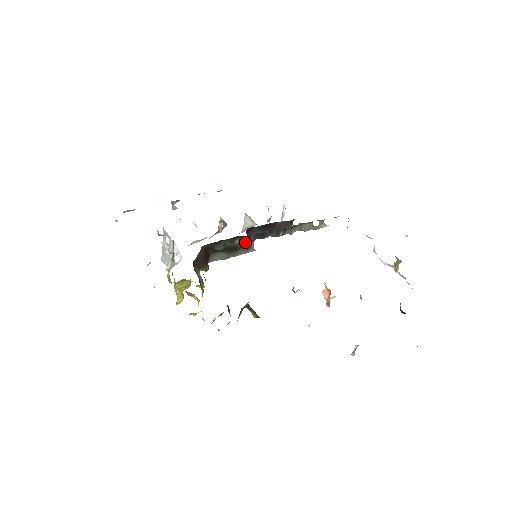
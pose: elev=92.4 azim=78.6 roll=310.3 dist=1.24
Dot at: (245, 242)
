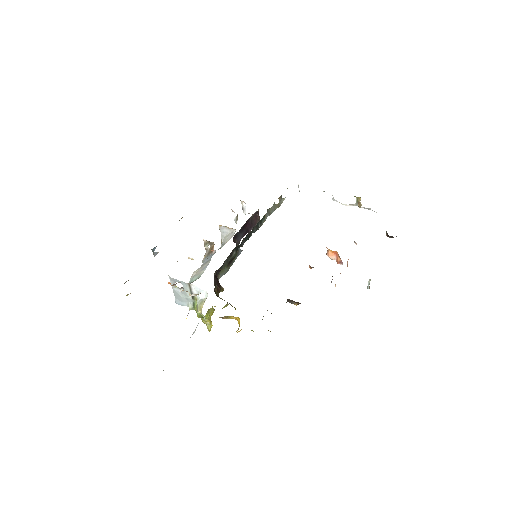
Dot at: occluded
